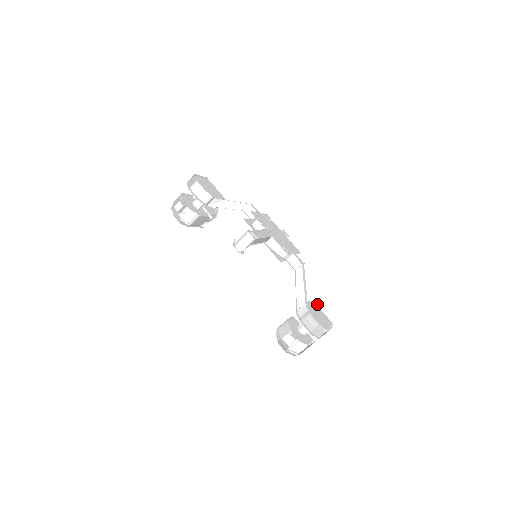
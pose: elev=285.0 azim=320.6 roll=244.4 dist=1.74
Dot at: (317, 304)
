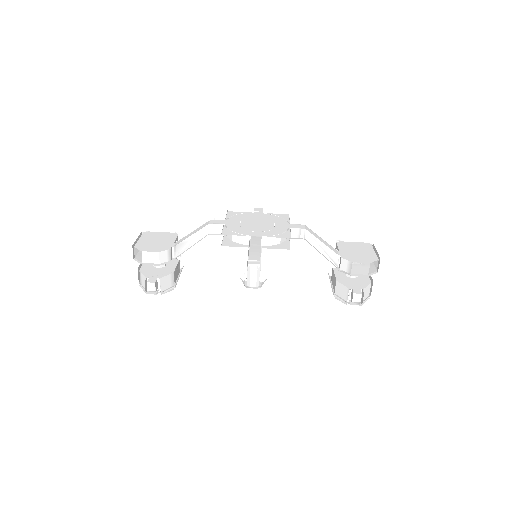
Dot at: (342, 240)
